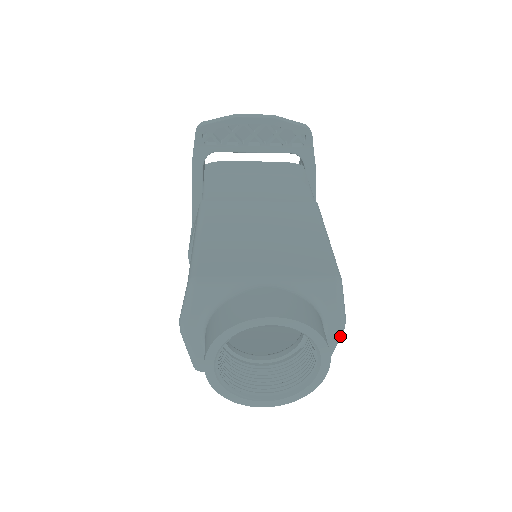
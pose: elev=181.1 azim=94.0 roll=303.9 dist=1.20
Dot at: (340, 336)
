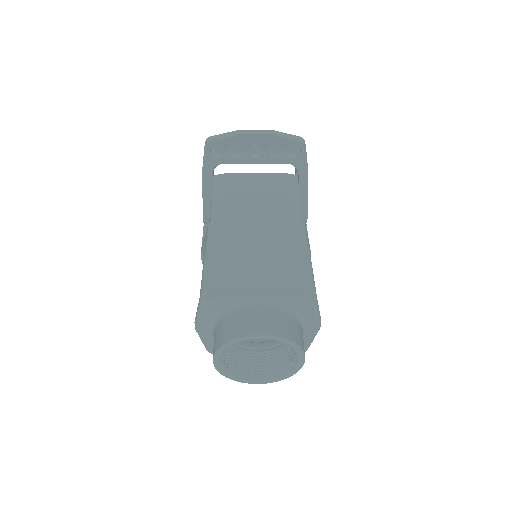
Dot at: occluded
